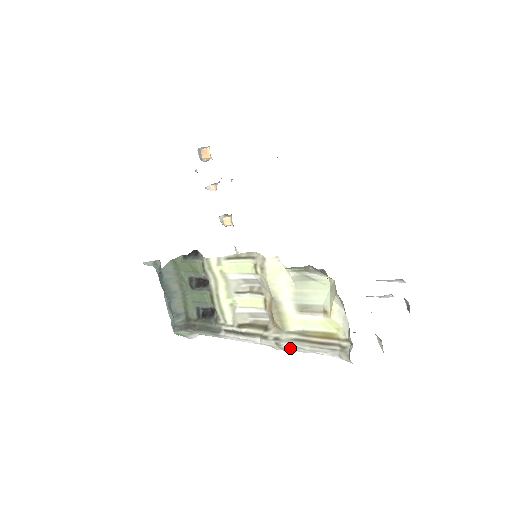
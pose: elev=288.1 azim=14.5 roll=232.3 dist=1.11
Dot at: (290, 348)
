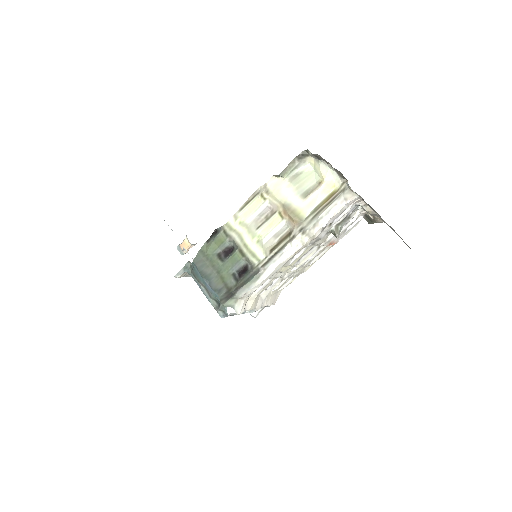
Dot at: (313, 227)
